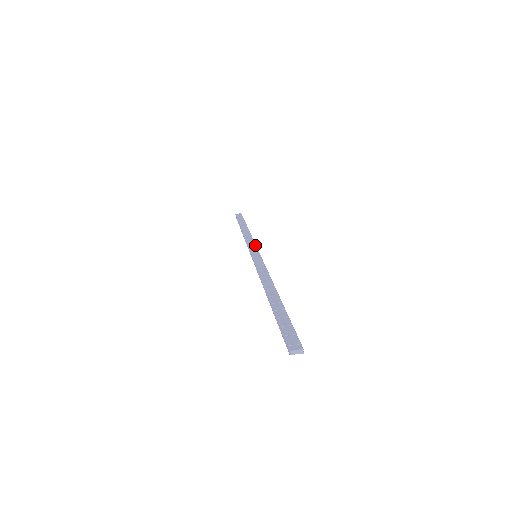
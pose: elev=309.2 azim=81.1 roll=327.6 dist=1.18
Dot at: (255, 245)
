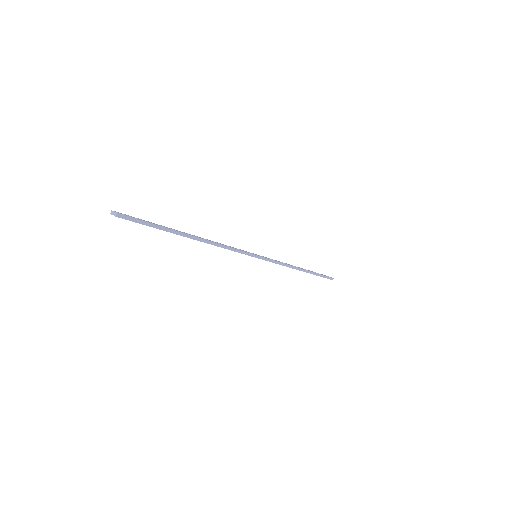
Dot at: (274, 260)
